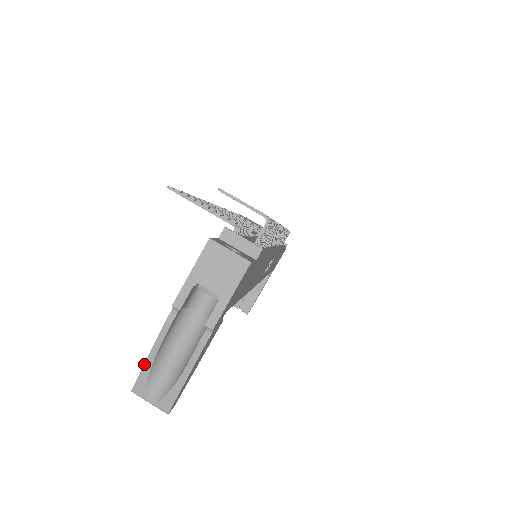
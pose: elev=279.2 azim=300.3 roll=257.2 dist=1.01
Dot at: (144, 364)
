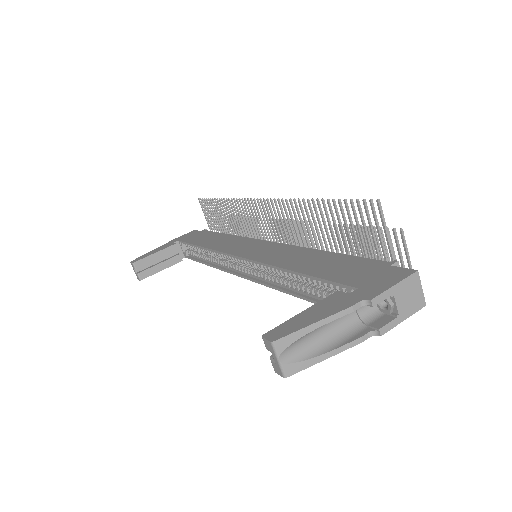
Dot at: (305, 327)
